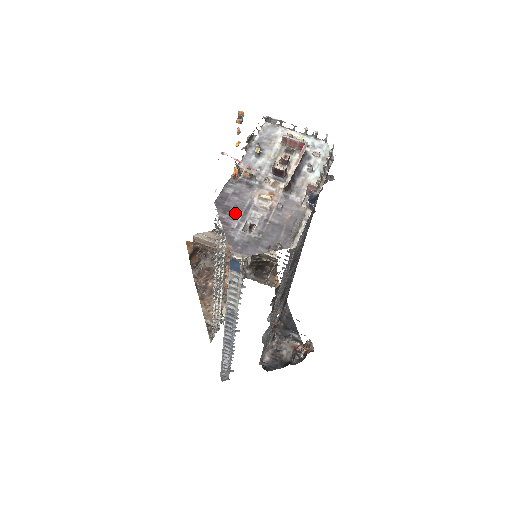
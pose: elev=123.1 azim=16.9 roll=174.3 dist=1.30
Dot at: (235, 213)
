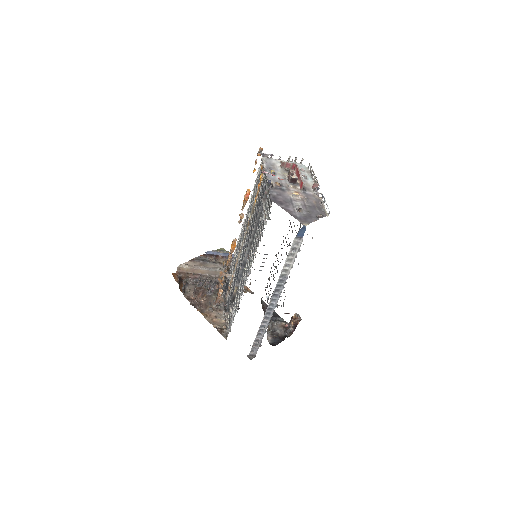
Dot at: (287, 204)
